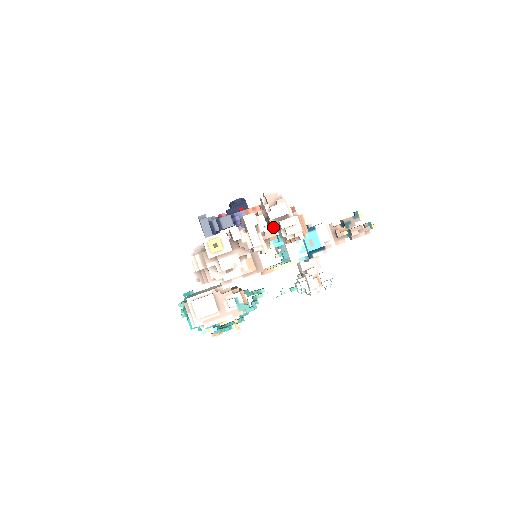
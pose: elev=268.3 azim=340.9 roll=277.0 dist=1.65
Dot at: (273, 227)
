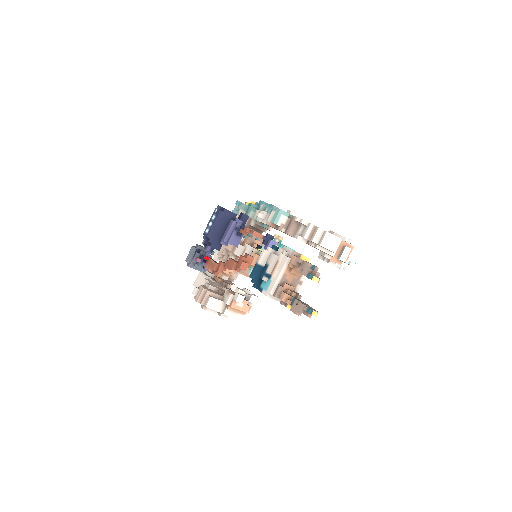
Dot at: occluded
